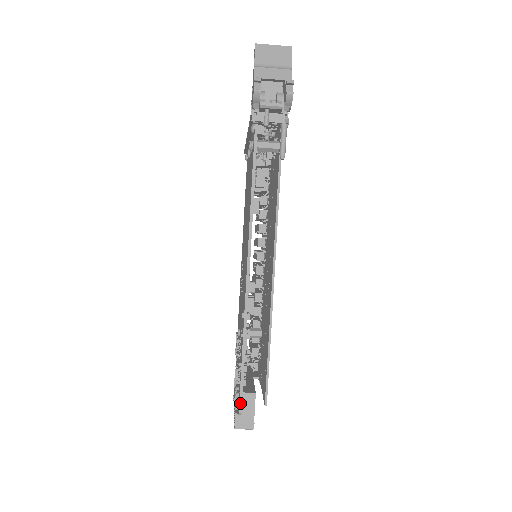
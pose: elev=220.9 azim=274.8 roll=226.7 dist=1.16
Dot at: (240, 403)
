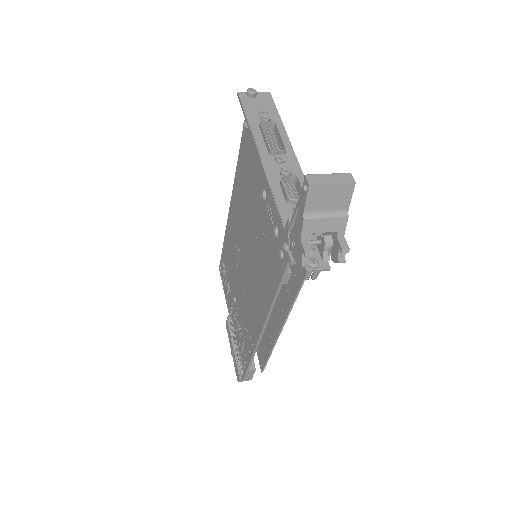
Dot at: (244, 378)
